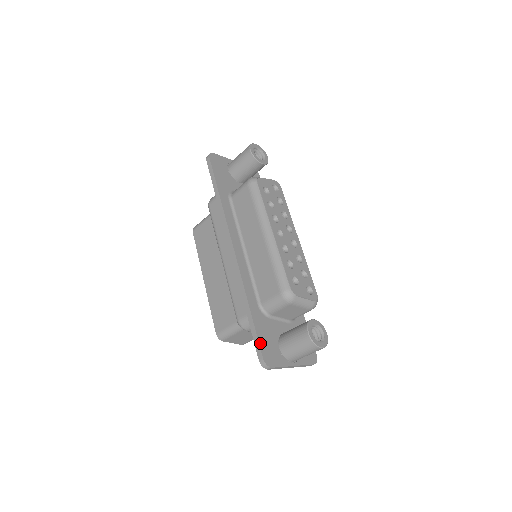
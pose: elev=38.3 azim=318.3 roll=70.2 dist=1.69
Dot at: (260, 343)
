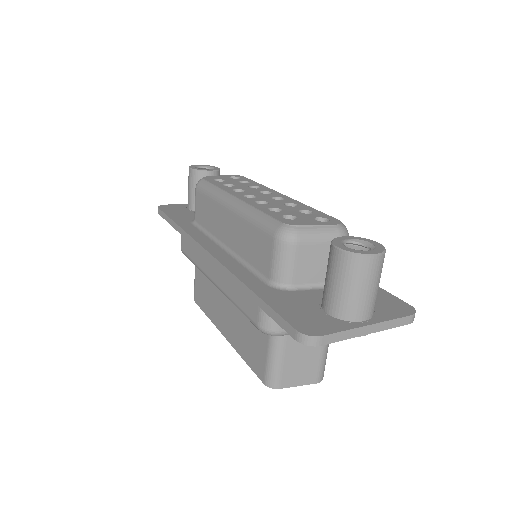
Dot at: (284, 316)
